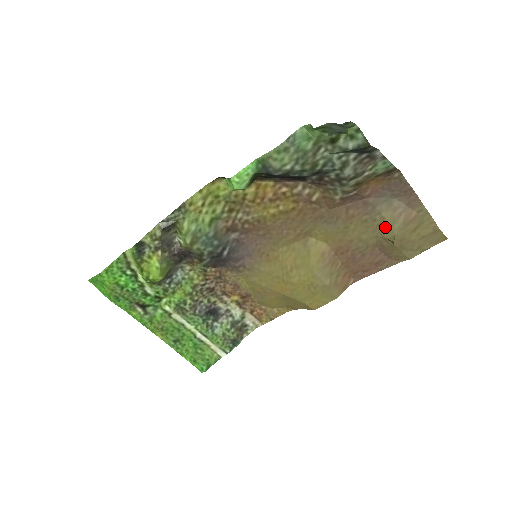
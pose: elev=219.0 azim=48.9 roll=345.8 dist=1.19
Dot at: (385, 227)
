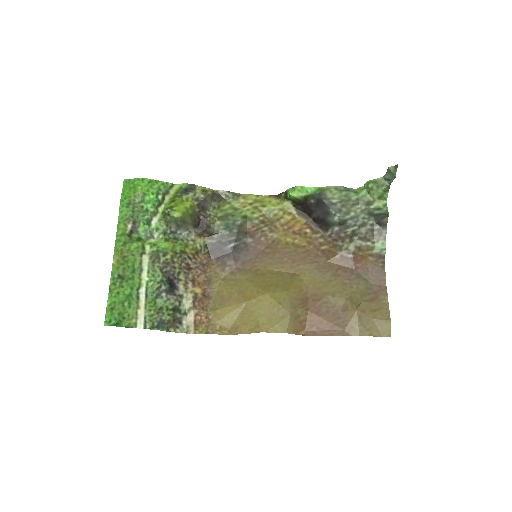
Dot at: (356, 295)
